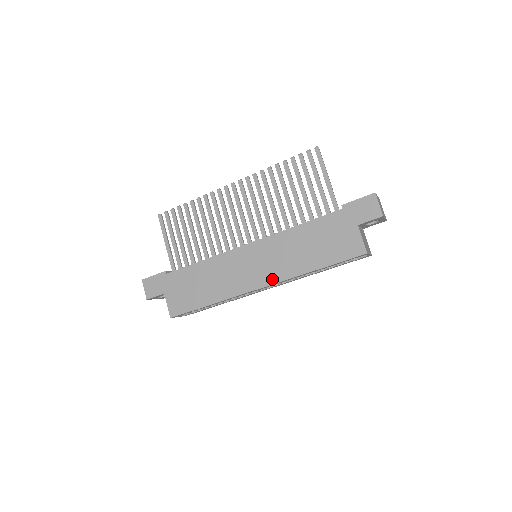
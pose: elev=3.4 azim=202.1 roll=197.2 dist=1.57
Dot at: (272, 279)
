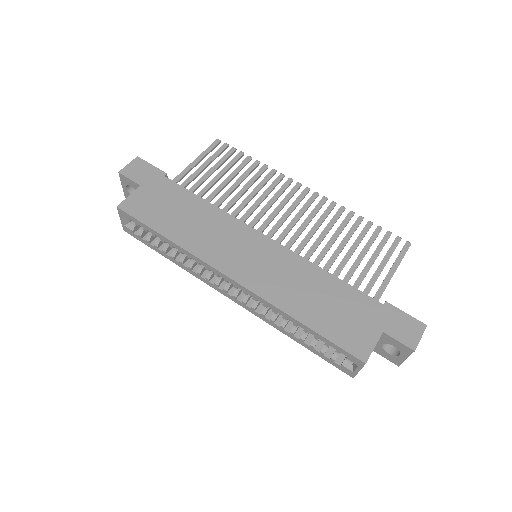
Dot at: (252, 284)
